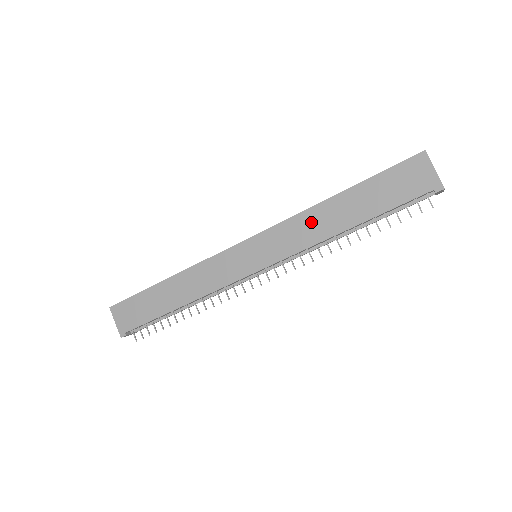
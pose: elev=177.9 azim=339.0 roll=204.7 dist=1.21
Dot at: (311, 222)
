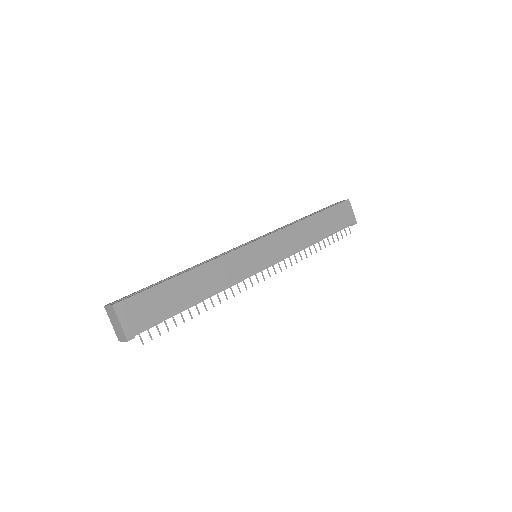
Dot at: (298, 233)
